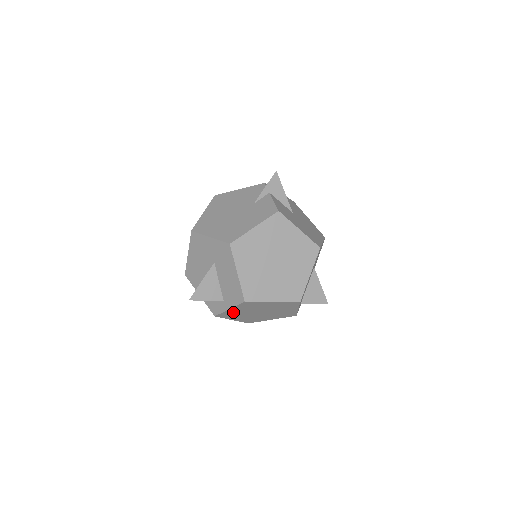
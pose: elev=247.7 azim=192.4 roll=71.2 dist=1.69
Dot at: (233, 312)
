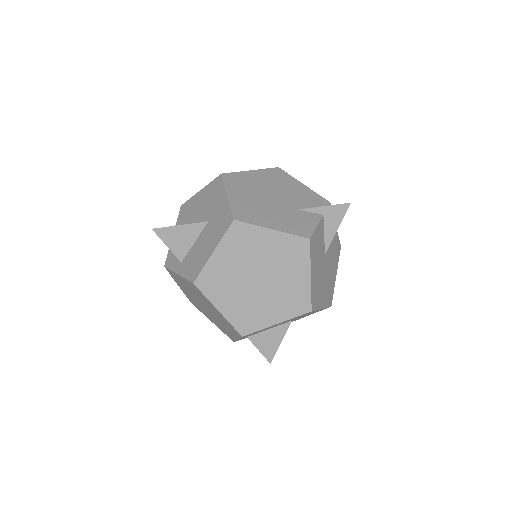
Dot at: (181, 280)
